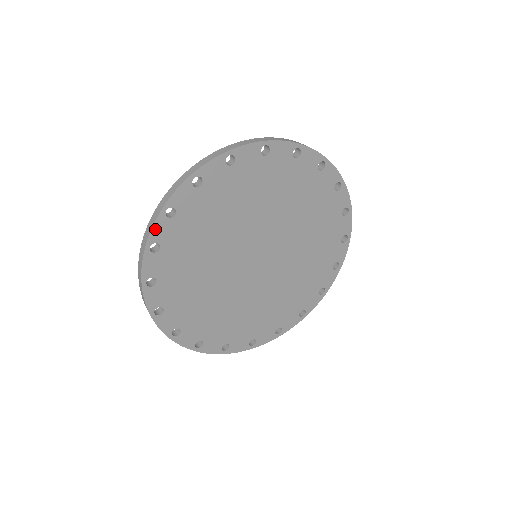
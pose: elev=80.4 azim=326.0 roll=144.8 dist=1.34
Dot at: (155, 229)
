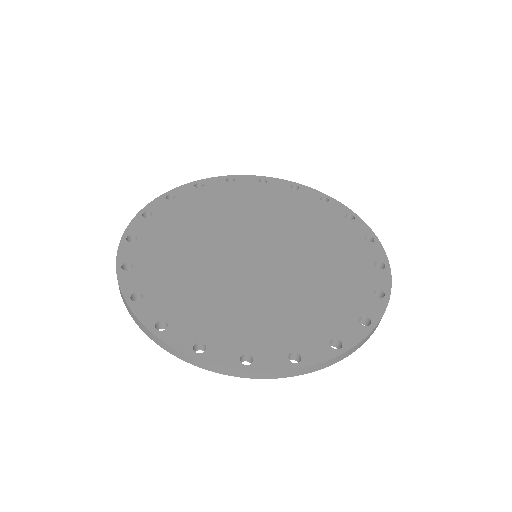
Dot at: (121, 253)
